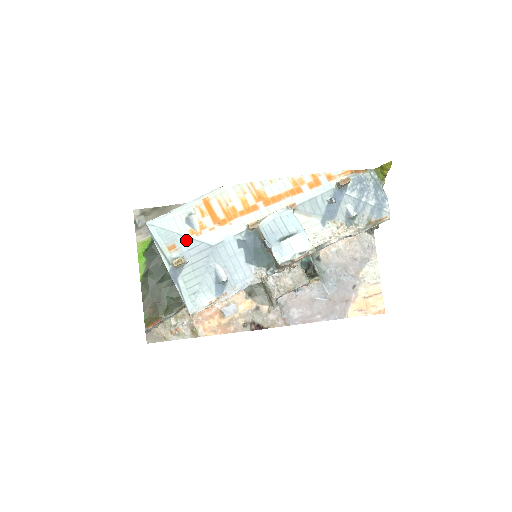
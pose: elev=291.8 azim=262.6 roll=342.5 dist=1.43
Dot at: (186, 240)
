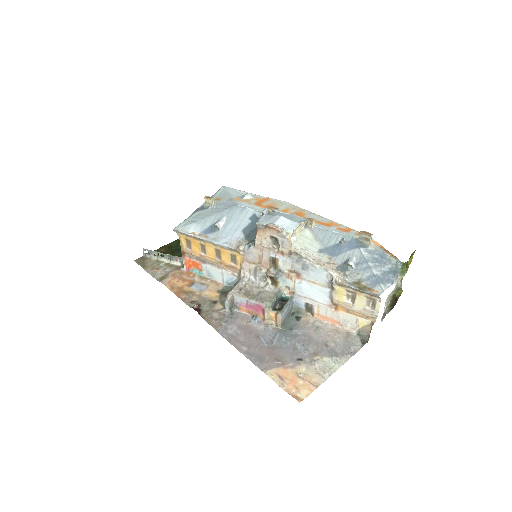
Dot at: (229, 199)
